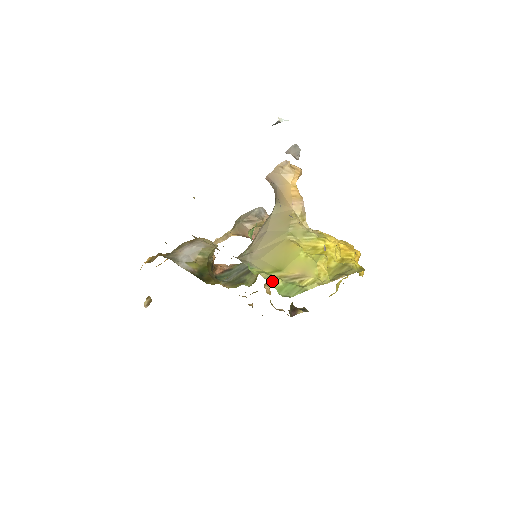
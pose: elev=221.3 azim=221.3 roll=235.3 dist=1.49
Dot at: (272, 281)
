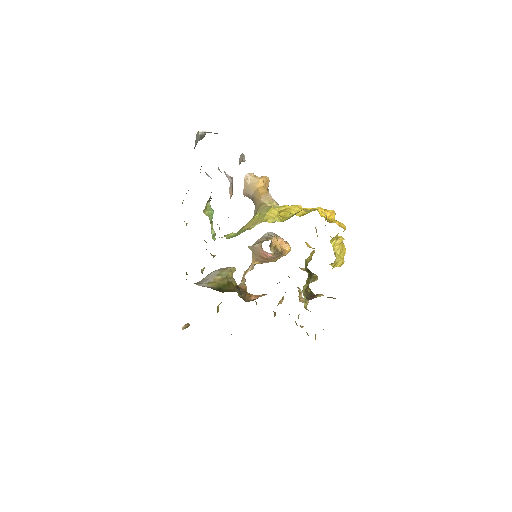
Dot at: (225, 235)
